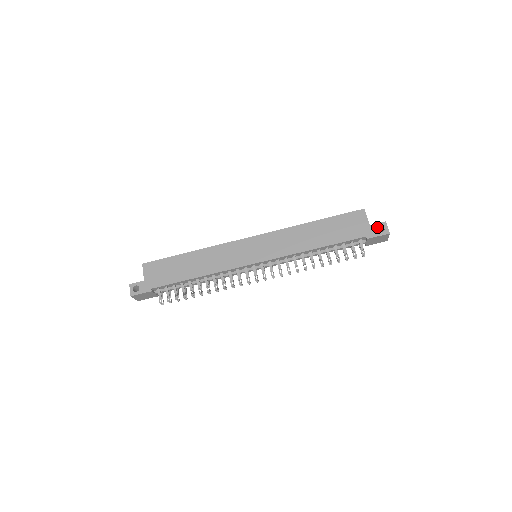
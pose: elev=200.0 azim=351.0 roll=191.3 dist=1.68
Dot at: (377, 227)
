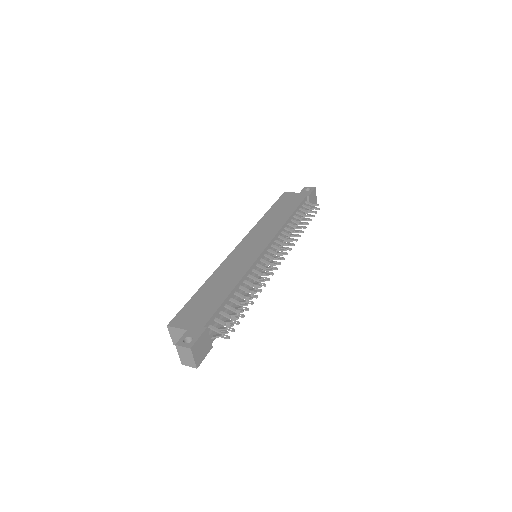
Dot at: (305, 190)
